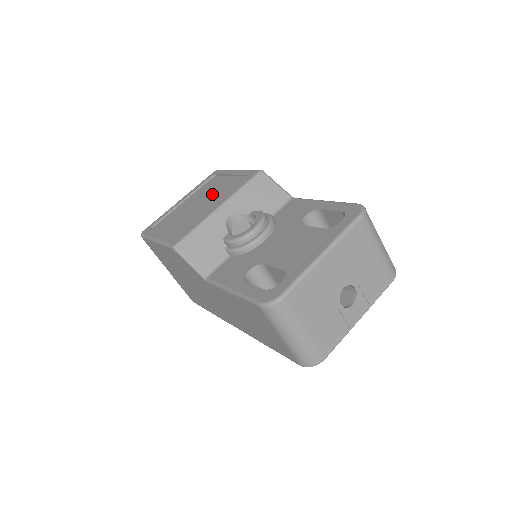
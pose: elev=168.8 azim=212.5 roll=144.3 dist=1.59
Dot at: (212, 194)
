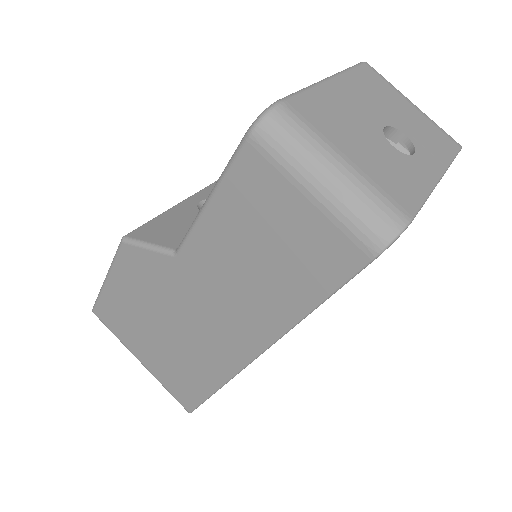
Dot at: occluded
